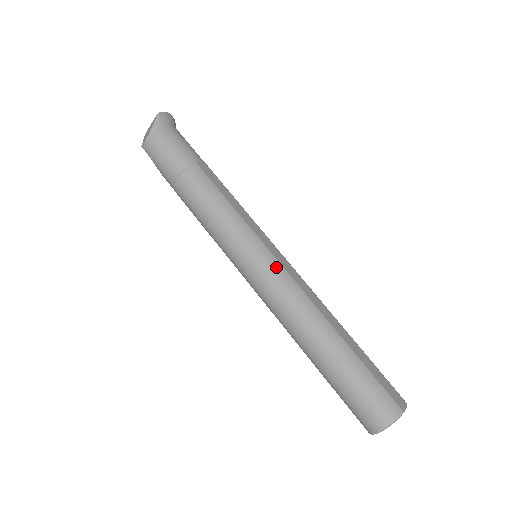
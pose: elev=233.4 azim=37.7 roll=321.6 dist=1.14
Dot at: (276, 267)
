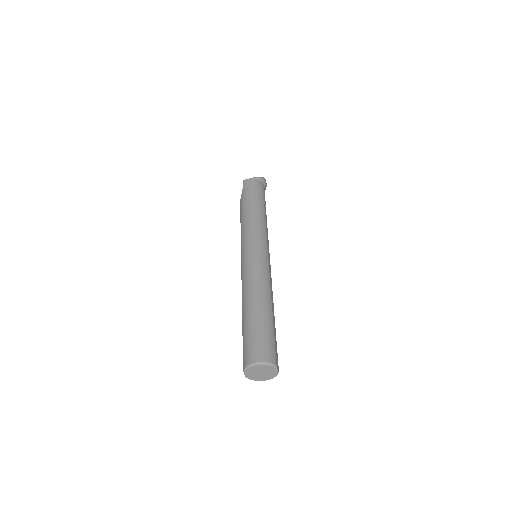
Dot at: (266, 260)
